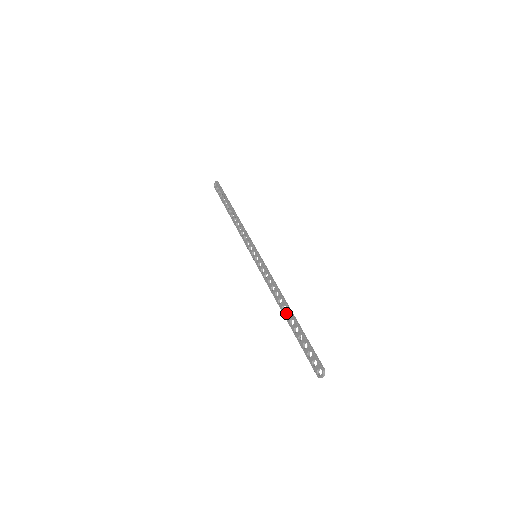
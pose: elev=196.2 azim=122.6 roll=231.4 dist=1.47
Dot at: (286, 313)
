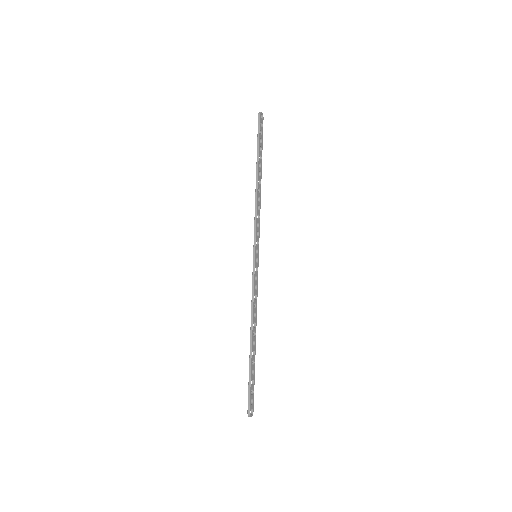
Dot at: (252, 340)
